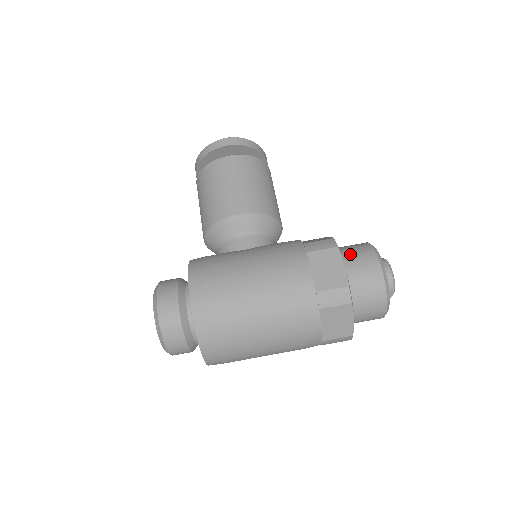
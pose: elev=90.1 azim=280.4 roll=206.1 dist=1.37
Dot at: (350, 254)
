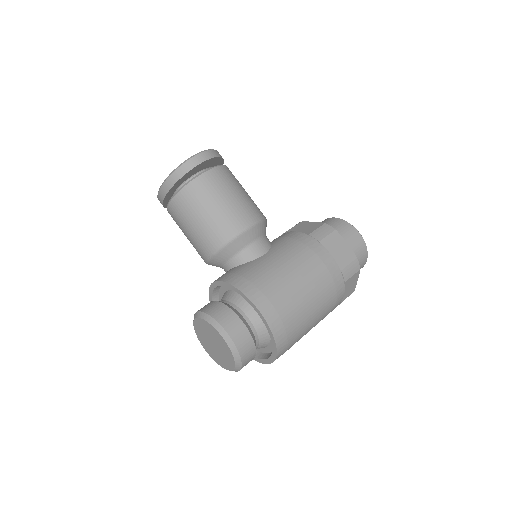
Dot at: occluded
